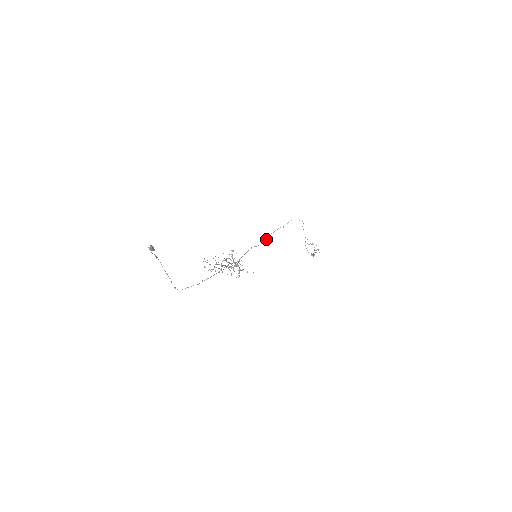
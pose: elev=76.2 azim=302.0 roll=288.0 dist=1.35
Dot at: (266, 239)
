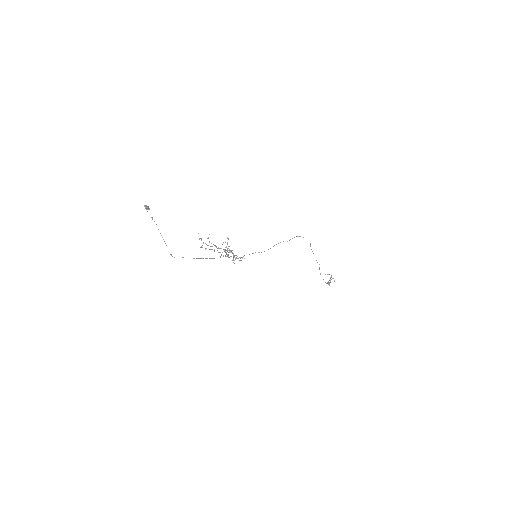
Dot at: (270, 248)
